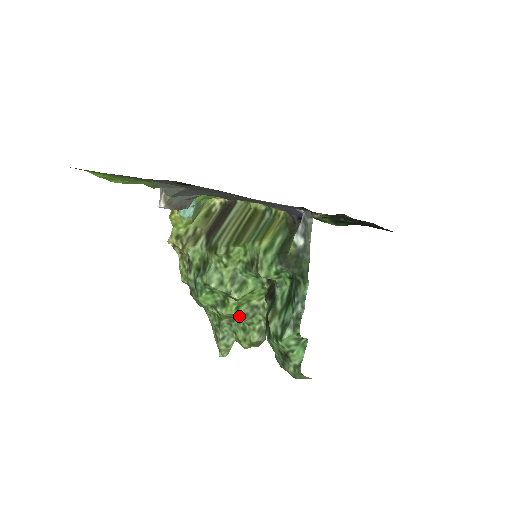
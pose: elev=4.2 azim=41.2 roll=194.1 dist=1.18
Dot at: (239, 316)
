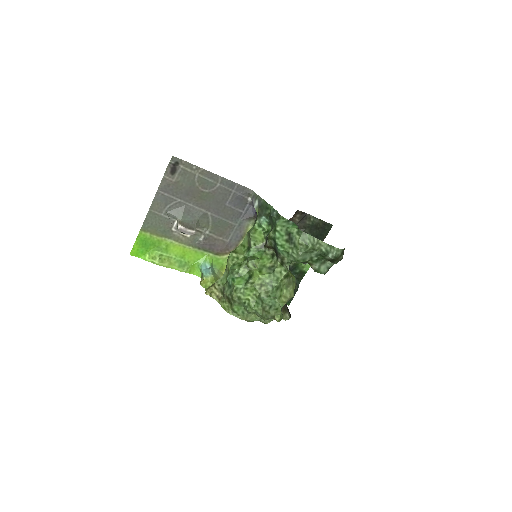
Dot at: (265, 277)
